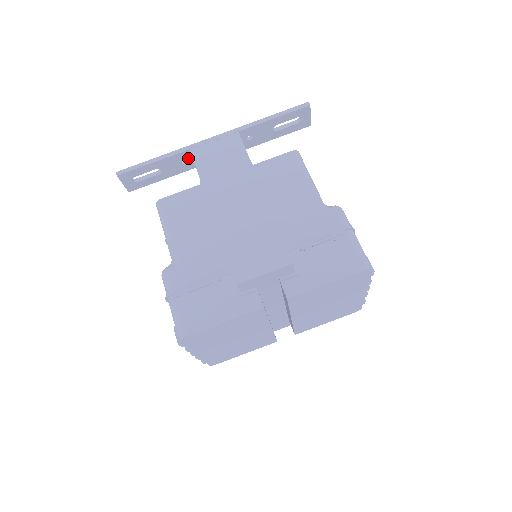
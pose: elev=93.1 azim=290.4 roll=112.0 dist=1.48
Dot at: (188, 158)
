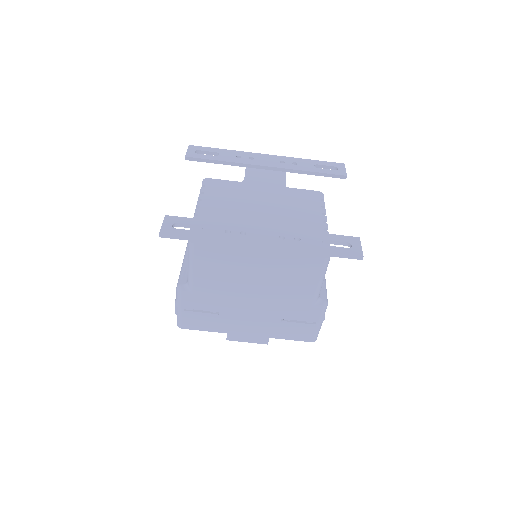
Dot at: occluded
